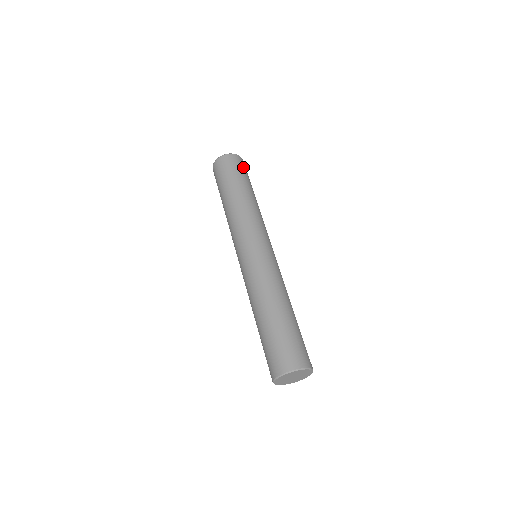
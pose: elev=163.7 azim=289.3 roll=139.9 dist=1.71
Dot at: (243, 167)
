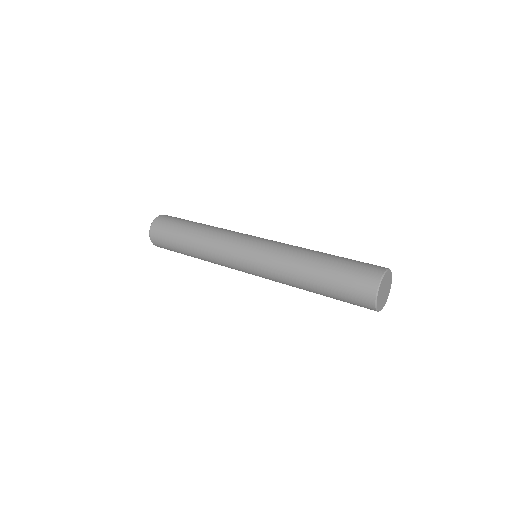
Dot at: occluded
